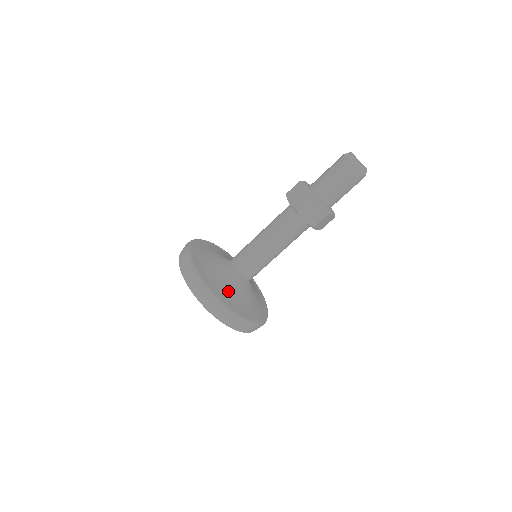
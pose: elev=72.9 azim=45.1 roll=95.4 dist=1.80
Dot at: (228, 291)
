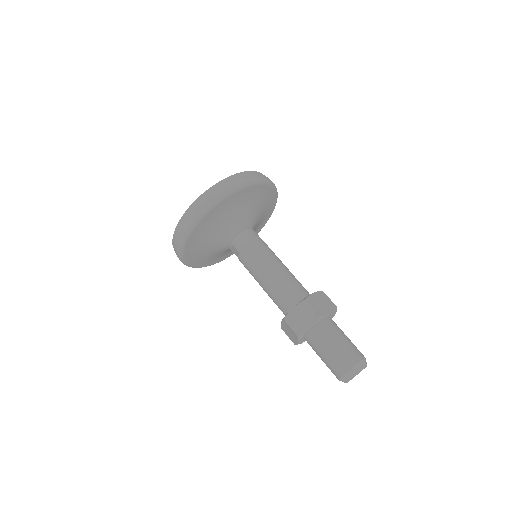
Dot at: (203, 250)
